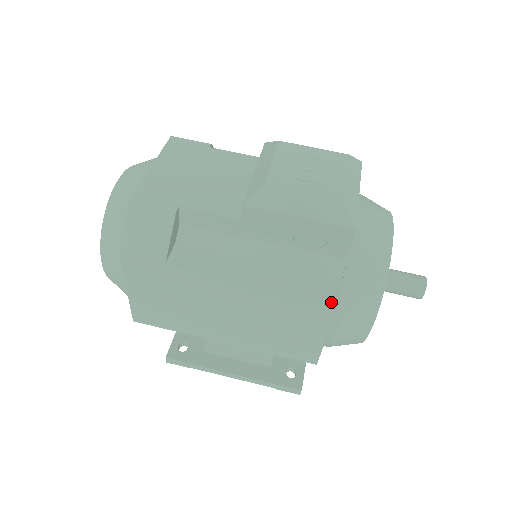
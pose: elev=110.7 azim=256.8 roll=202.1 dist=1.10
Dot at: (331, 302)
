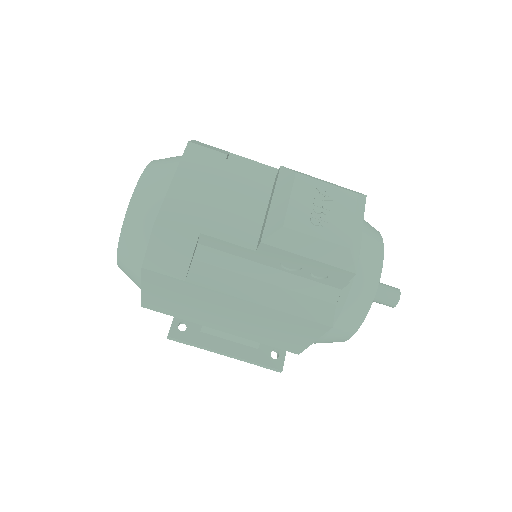
Dot at: (324, 326)
